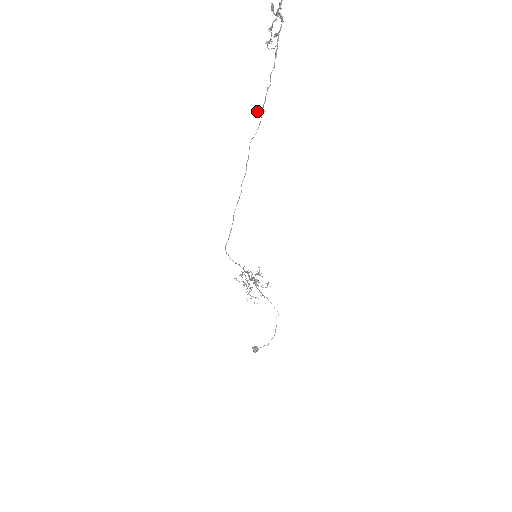
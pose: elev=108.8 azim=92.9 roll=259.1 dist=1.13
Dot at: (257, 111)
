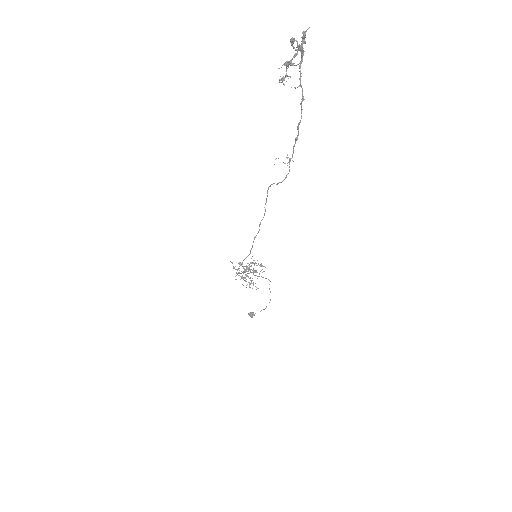
Dot at: (283, 162)
